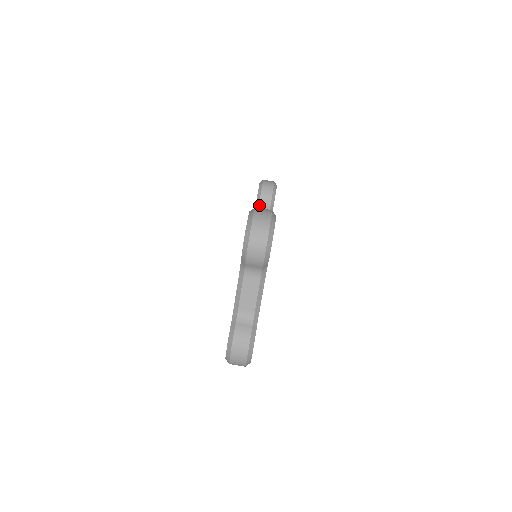
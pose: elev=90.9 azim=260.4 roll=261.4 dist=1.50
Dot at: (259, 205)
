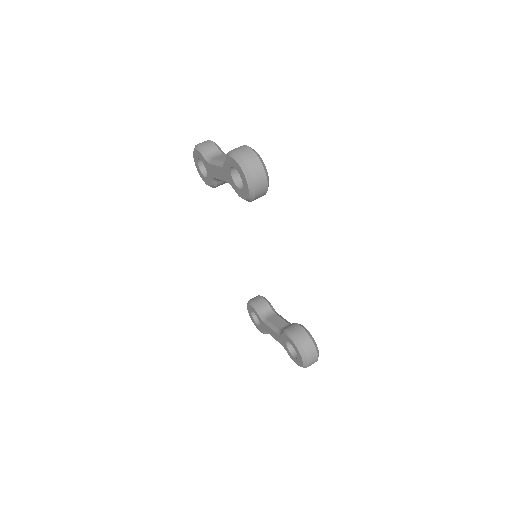
Dot at: (254, 303)
